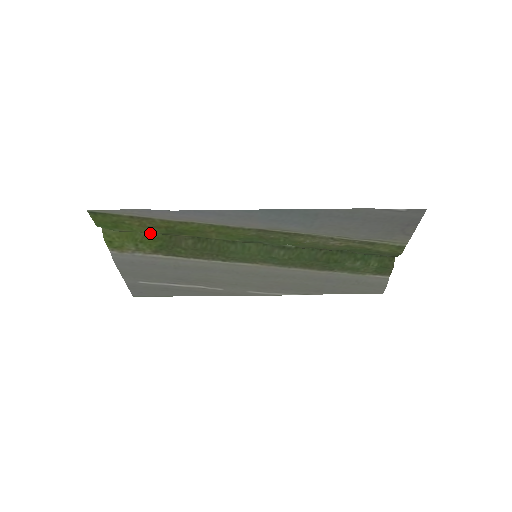
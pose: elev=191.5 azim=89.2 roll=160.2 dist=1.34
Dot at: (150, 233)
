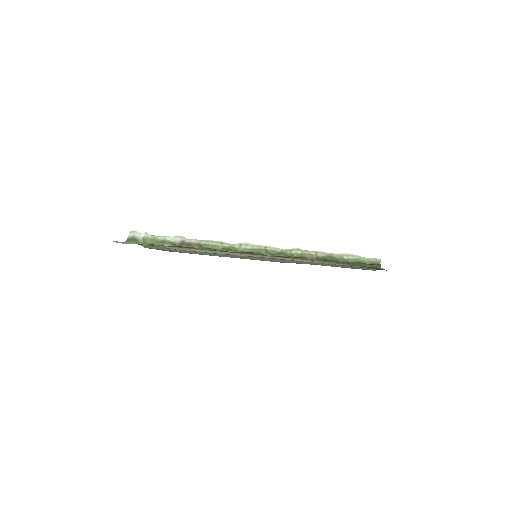
Dot at: (168, 240)
